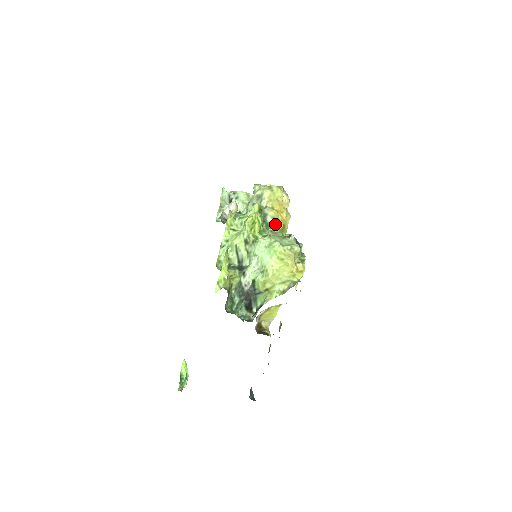
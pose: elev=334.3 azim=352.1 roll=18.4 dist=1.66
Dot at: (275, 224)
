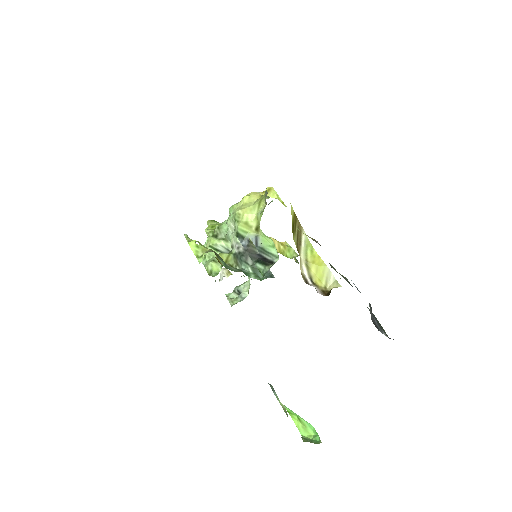
Dot at: occluded
